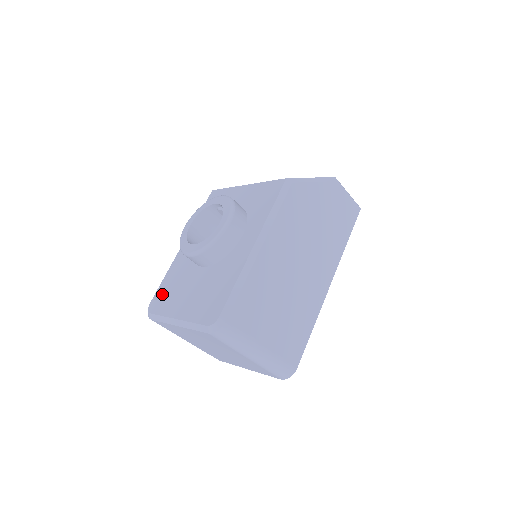
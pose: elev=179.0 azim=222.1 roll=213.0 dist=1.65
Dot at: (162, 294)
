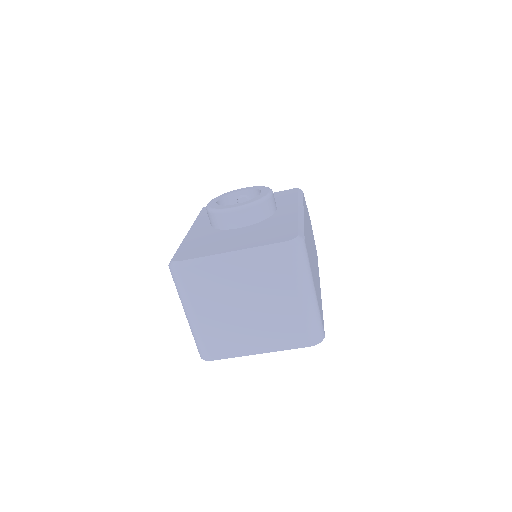
Dot at: (189, 250)
